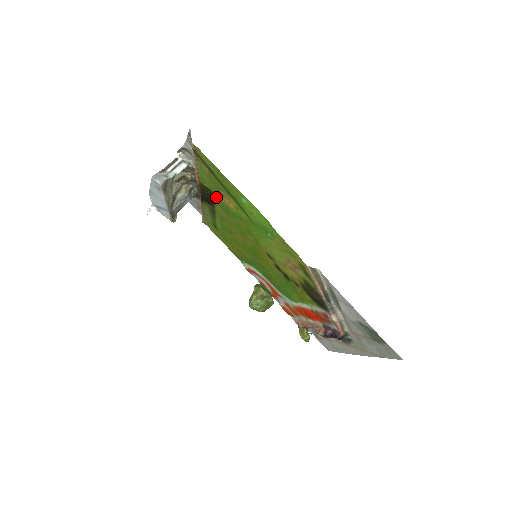
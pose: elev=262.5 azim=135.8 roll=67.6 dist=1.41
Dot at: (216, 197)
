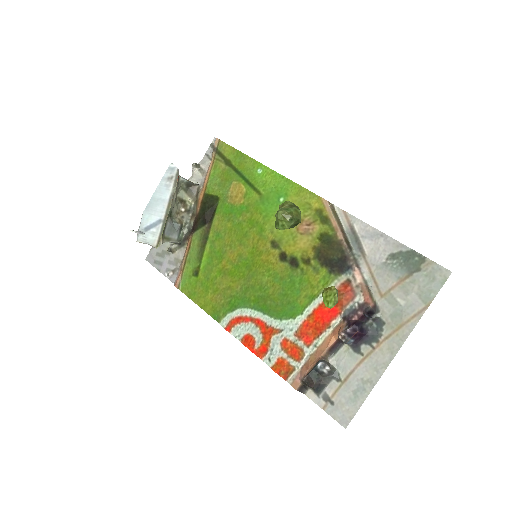
Dot at: (221, 201)
